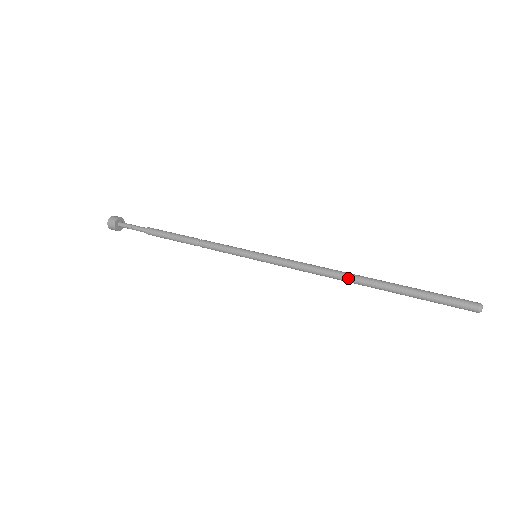
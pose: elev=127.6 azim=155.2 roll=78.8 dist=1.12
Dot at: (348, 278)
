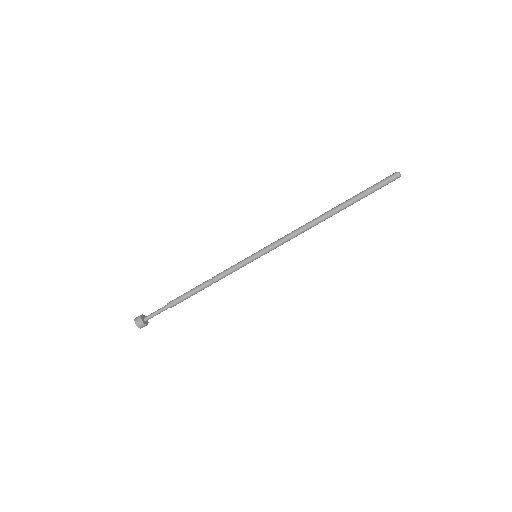
Dot at: (320, 218)
